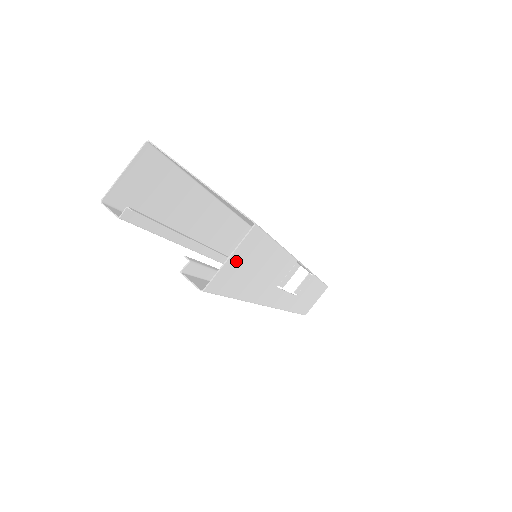
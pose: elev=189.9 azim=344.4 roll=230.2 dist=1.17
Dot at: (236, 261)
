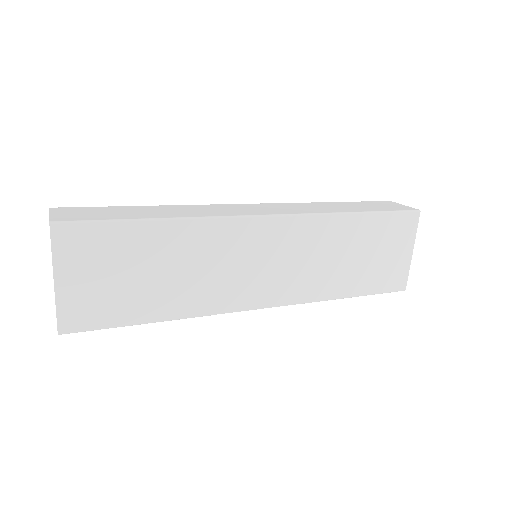
Dot at: occluded
